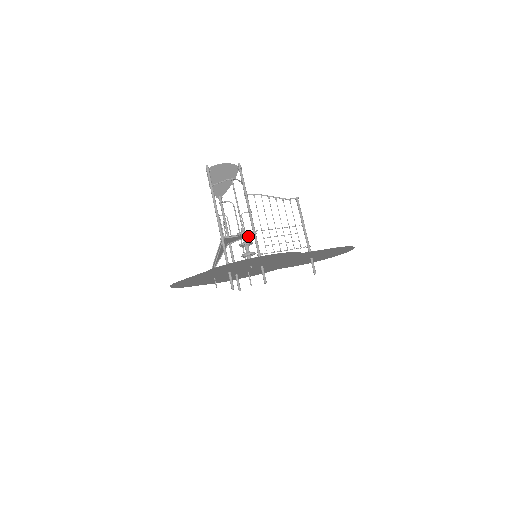
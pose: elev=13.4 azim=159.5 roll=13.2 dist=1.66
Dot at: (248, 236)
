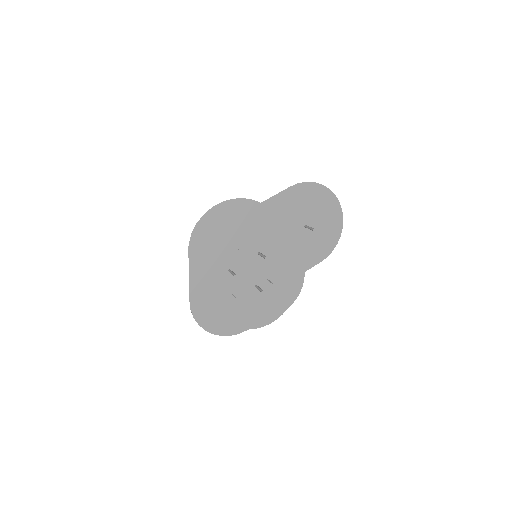
Dot at: occluded
